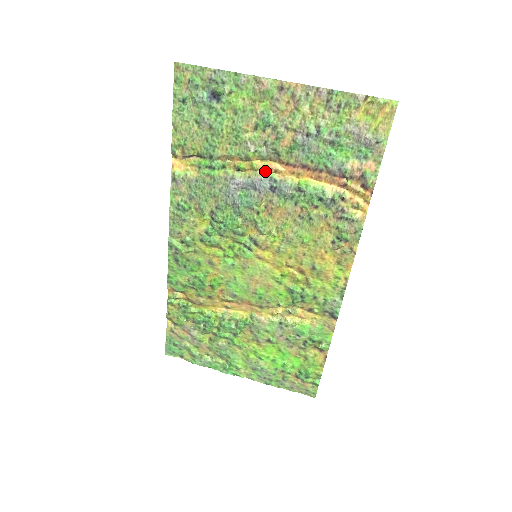
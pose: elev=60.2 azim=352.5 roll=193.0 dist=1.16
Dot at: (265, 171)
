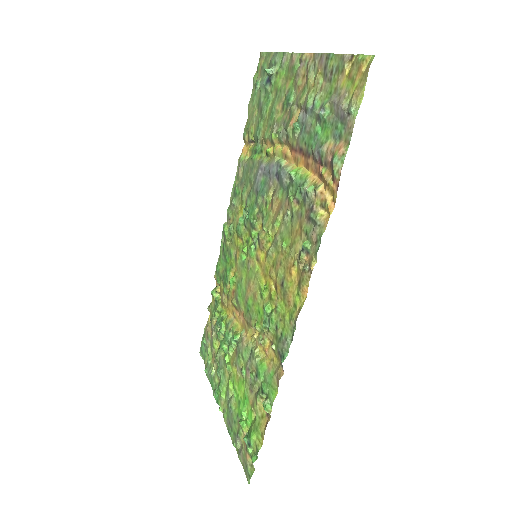
Dot at: (280, 157)
